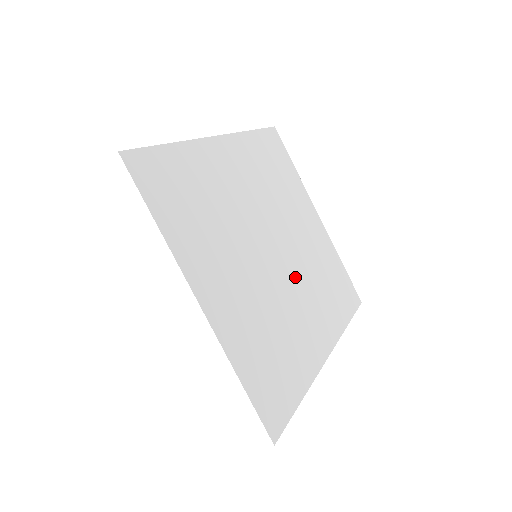
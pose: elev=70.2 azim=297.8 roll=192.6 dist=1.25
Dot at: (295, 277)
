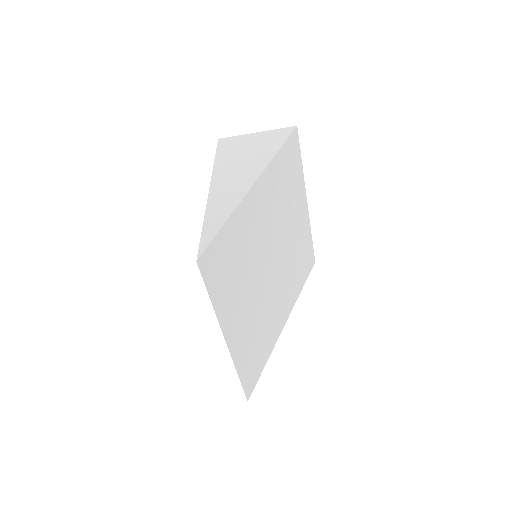
Dot at: (280, 276)
